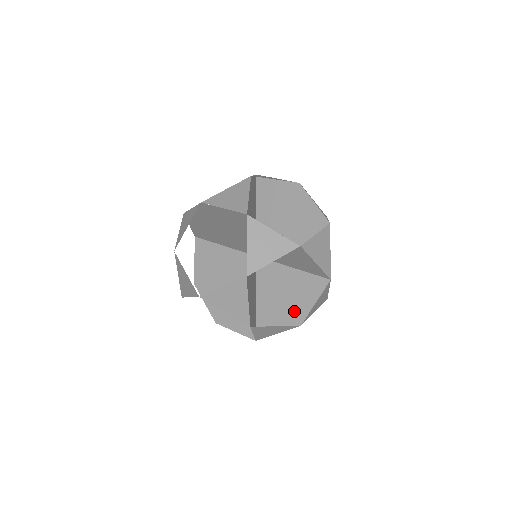
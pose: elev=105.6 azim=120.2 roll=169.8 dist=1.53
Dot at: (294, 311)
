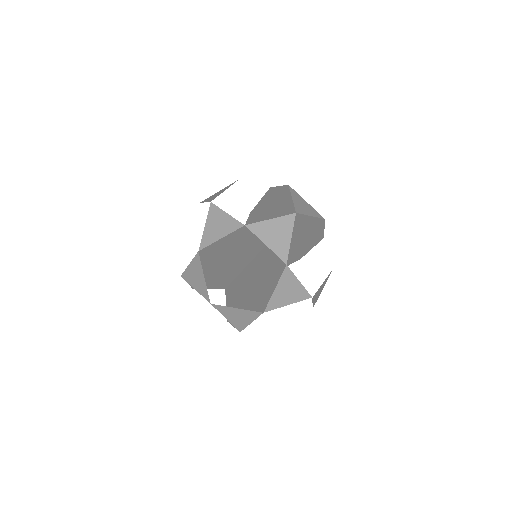
Dot at: (295, 258)
